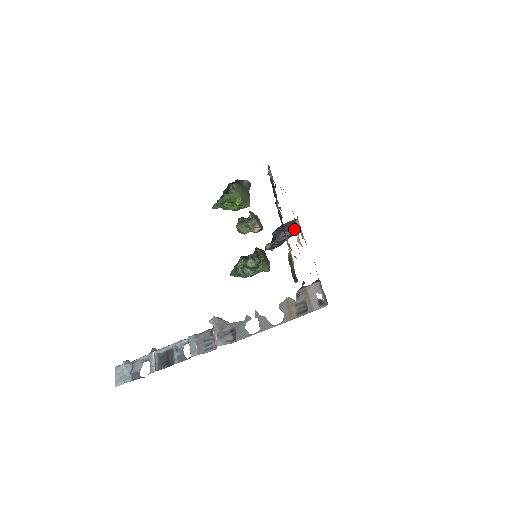
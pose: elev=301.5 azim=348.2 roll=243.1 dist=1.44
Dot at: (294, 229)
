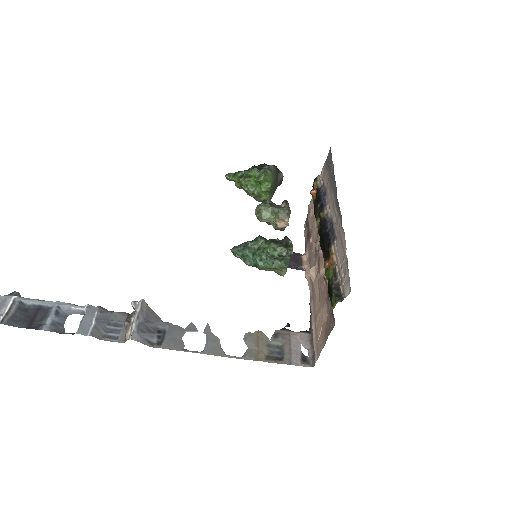
Dot at: (298, 262)
